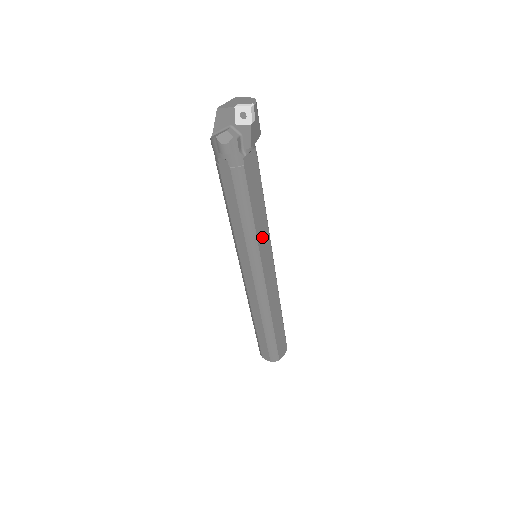
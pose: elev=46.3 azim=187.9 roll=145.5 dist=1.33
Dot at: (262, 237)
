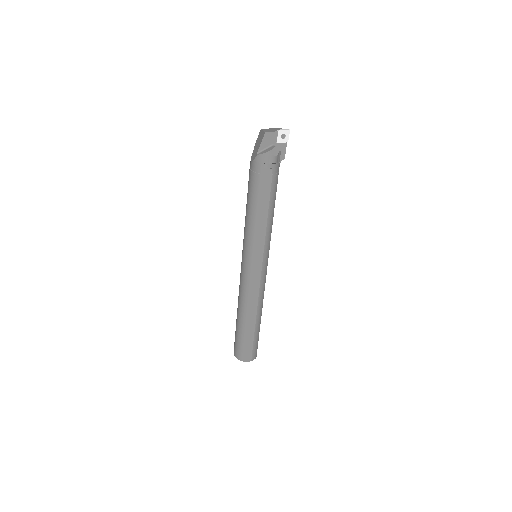
Dot at: occluded
